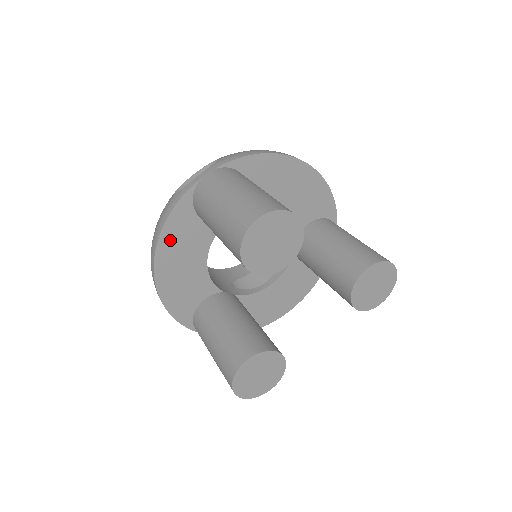
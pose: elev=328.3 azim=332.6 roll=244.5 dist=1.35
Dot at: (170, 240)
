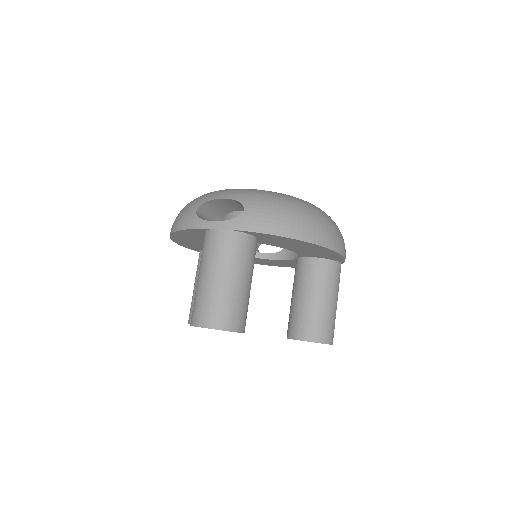
Dot at: (184, 234)
